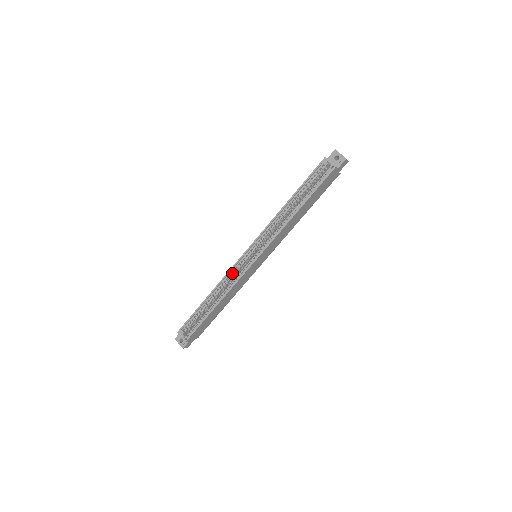
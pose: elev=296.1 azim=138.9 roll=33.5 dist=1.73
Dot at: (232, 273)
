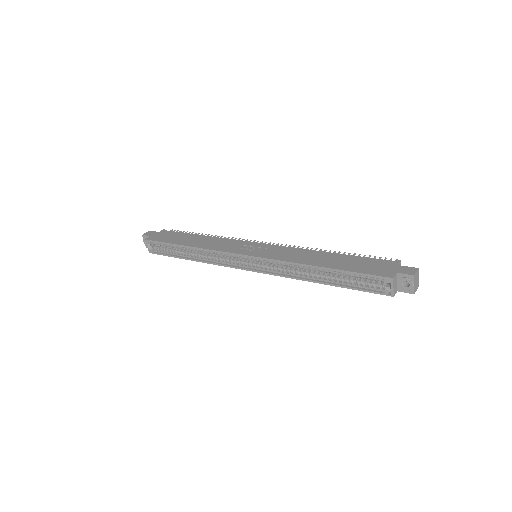
Dot at: (221, 253)
